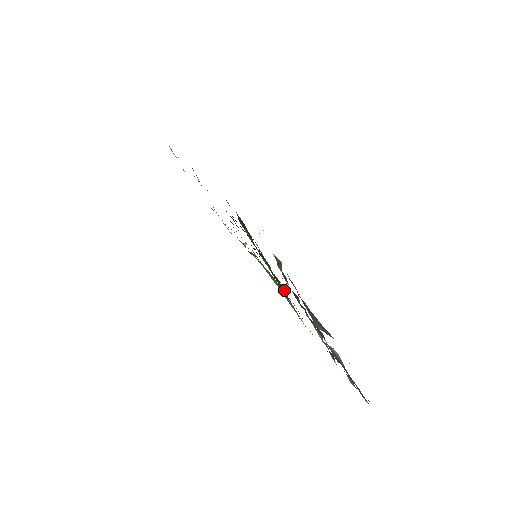
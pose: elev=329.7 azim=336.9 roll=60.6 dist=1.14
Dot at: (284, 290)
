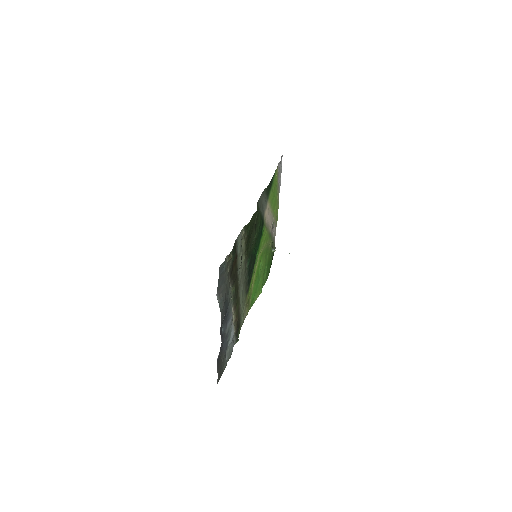
Dot at: occluded
